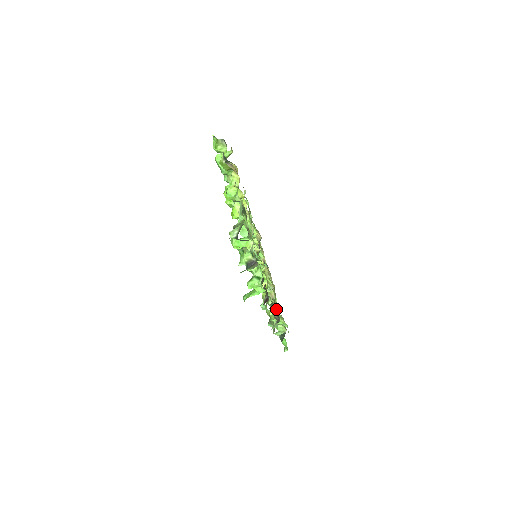
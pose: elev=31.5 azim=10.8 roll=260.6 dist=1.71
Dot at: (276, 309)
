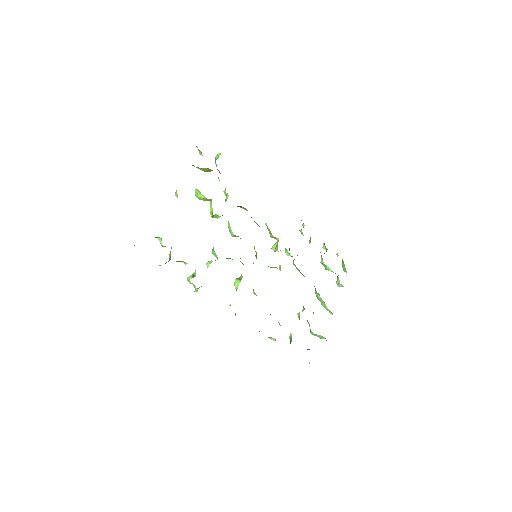
Dot at: (270, 314)
